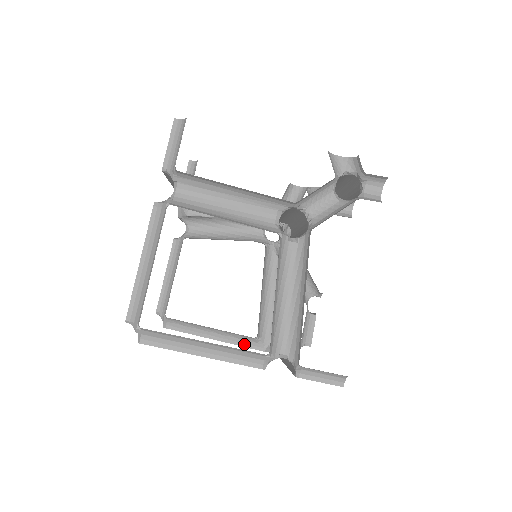
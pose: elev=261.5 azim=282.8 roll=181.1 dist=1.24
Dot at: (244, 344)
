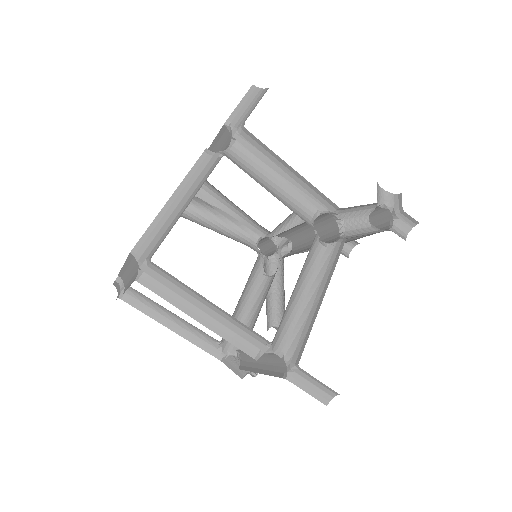
Dot at: (202, 345)
